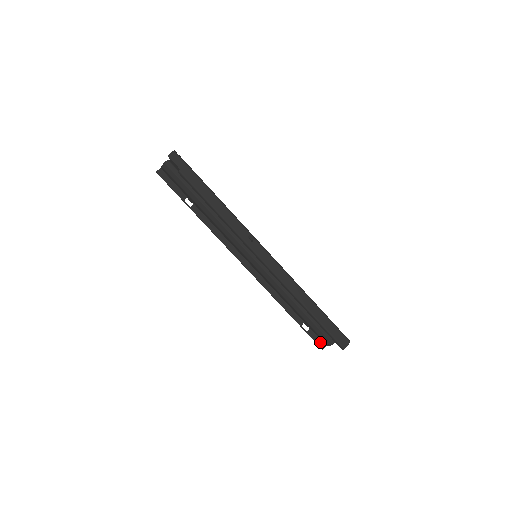
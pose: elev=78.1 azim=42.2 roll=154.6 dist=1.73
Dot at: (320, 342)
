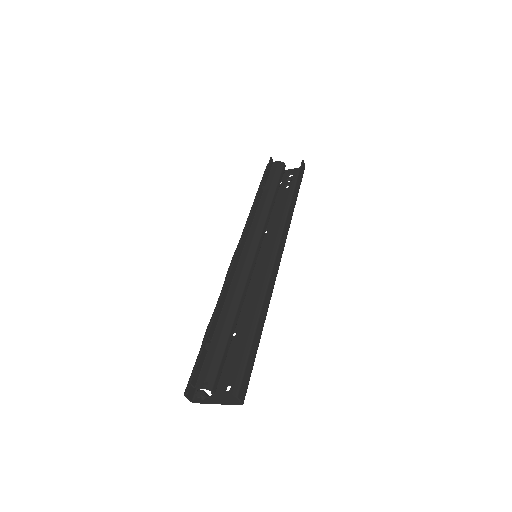
Dot at: (197, 374)
